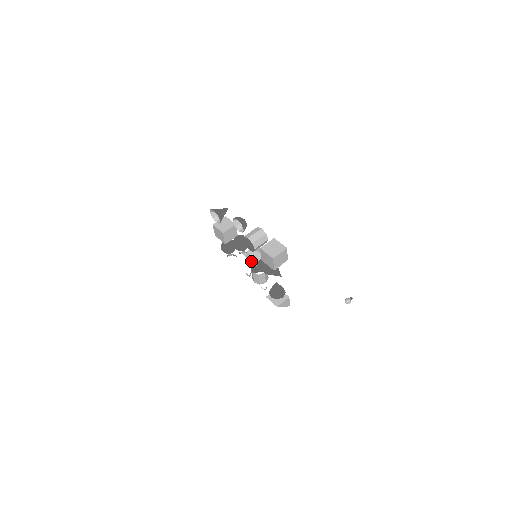
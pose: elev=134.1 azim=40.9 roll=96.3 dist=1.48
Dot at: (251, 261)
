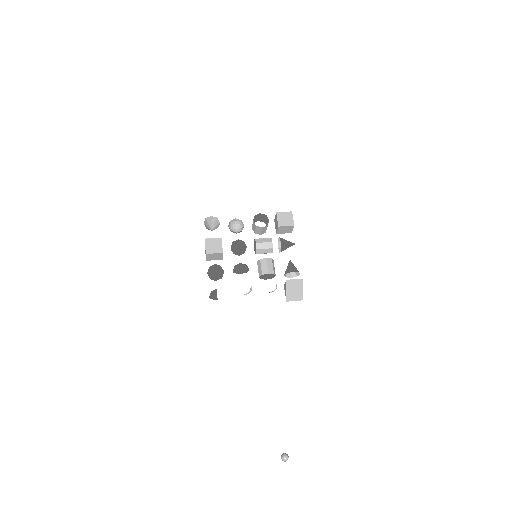
Dot at: (264, 242)
